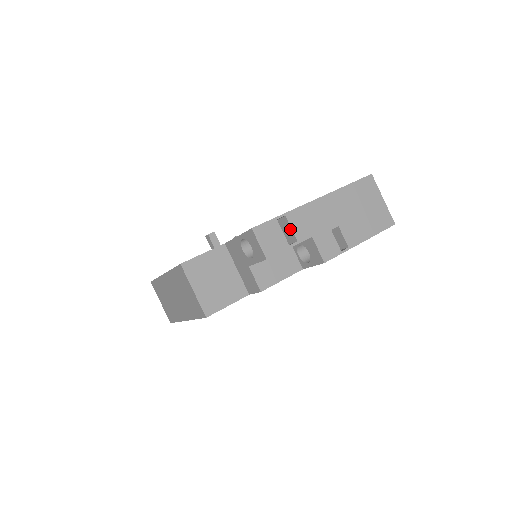
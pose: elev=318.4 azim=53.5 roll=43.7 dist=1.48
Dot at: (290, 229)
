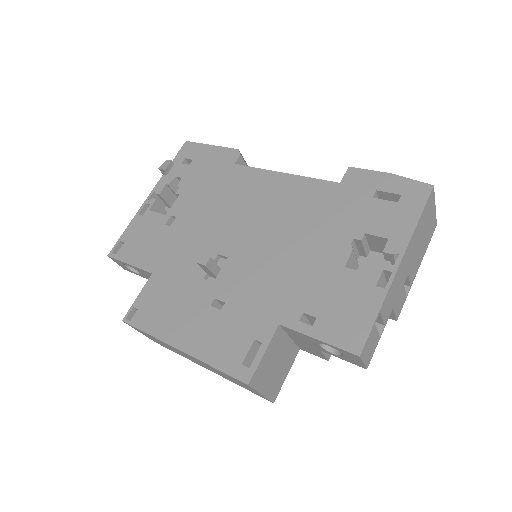
Dot at: (380, 318)
